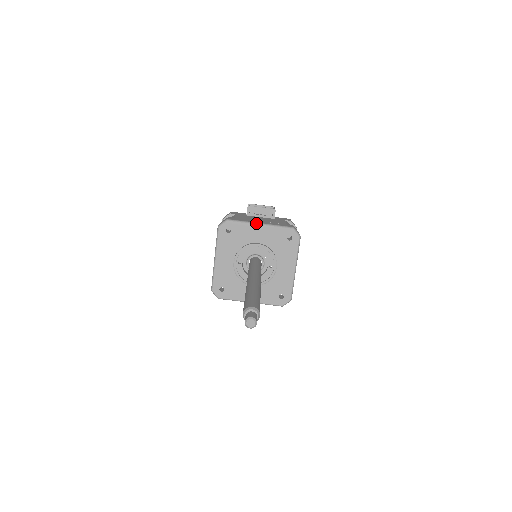
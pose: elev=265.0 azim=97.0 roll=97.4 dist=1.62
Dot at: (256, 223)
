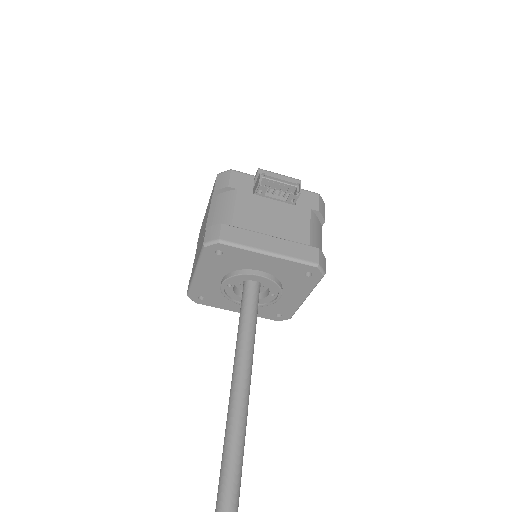
Dot at: (263, 252)
